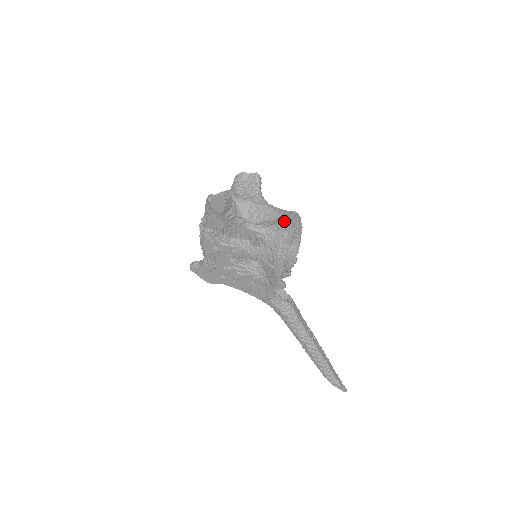
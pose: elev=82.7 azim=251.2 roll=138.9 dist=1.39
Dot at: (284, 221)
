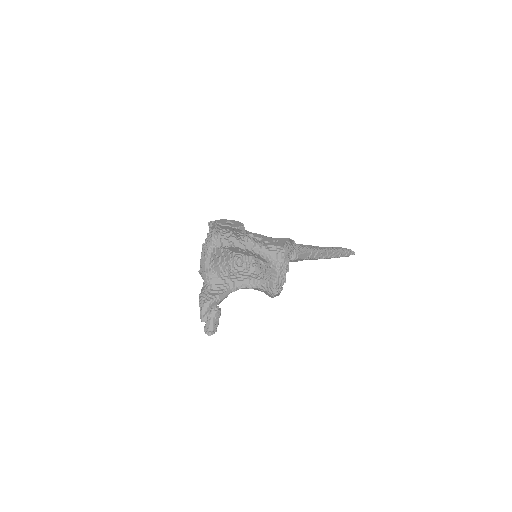
Dot at: (271, 284)
